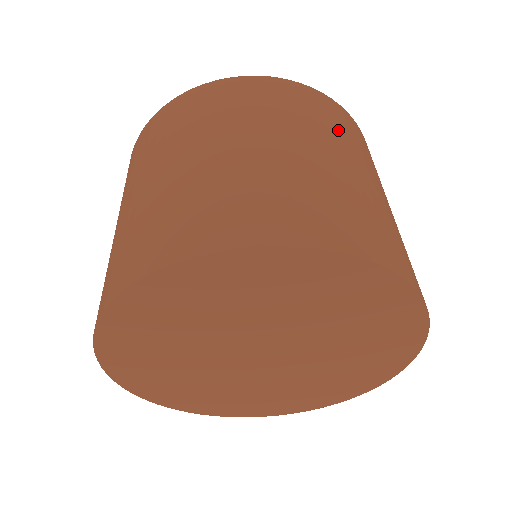
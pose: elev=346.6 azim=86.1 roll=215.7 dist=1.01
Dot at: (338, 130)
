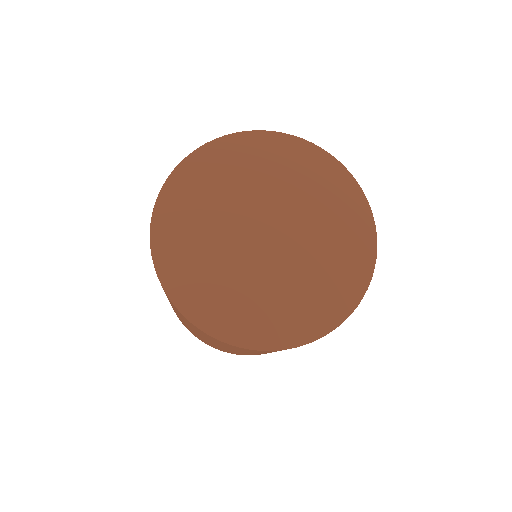
Dot at: occluded
